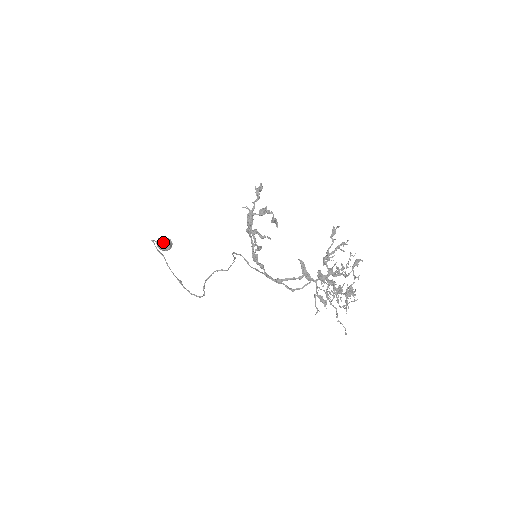
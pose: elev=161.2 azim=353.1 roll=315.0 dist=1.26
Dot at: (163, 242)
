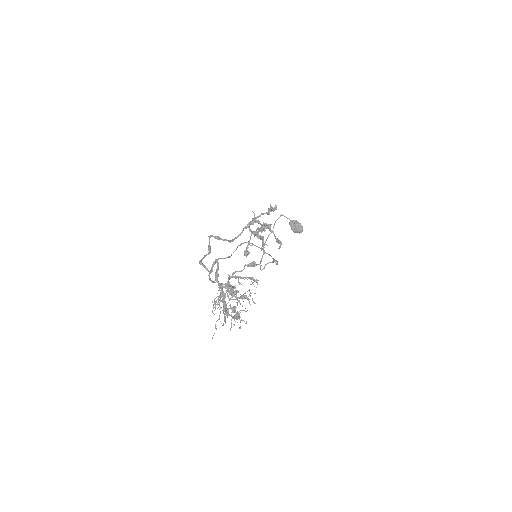
Dot at: (294, 224)
